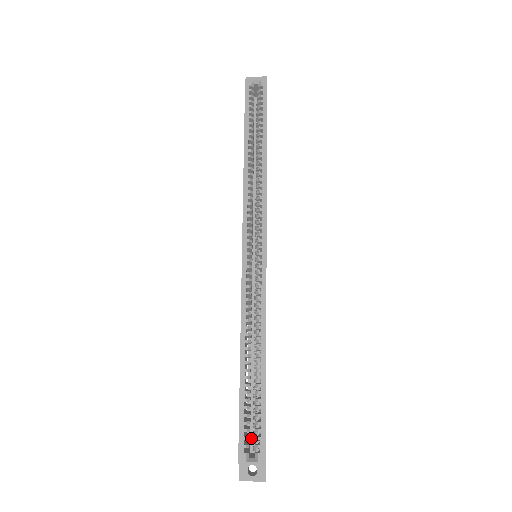
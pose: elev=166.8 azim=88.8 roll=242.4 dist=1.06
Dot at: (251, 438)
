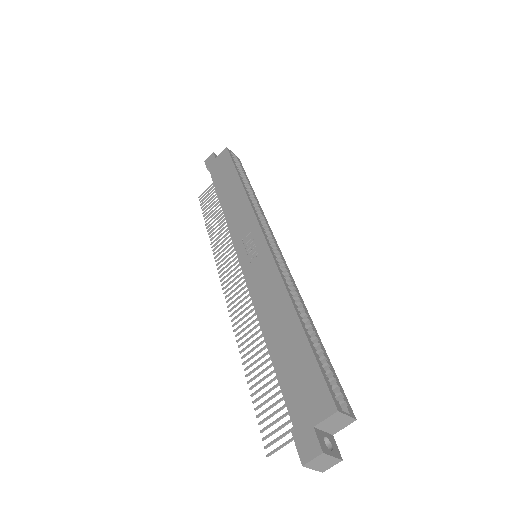
Dot at: occluded
